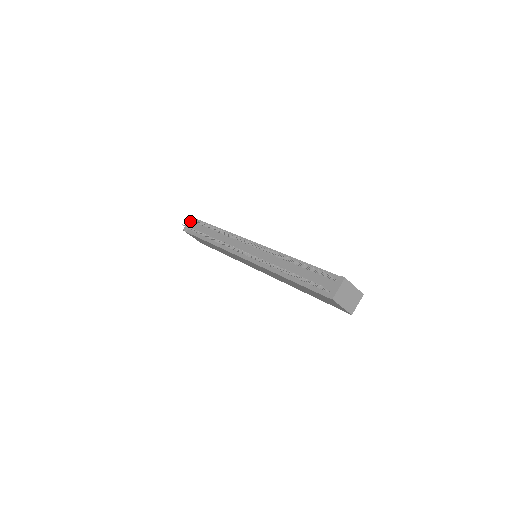
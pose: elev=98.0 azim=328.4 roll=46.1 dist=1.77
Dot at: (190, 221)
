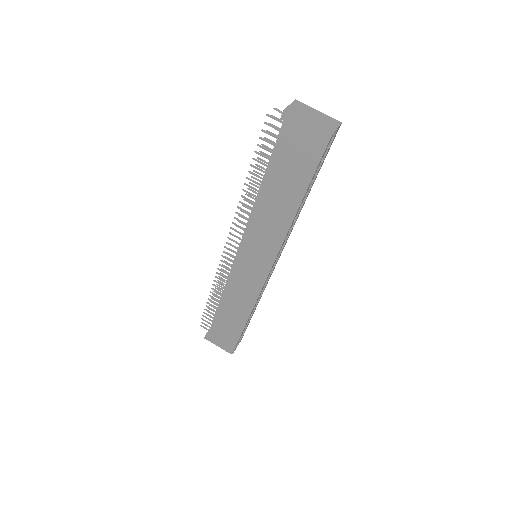
Dot at: occluded
